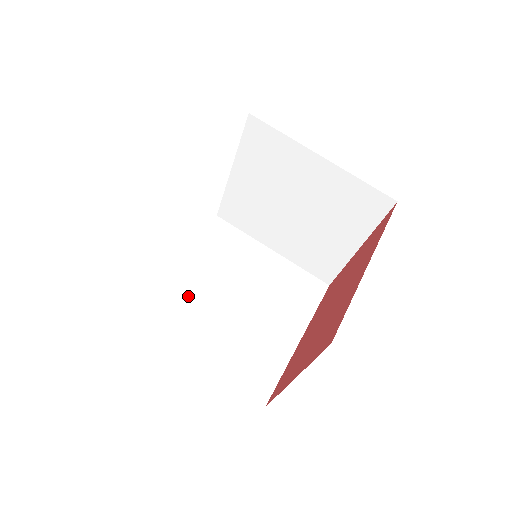
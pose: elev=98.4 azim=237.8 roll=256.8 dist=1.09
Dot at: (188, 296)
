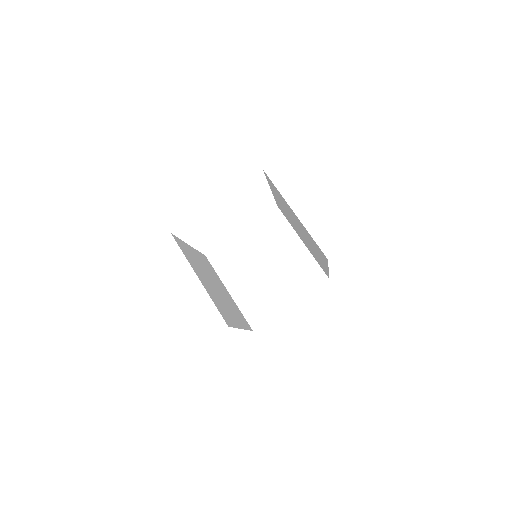
Dot at: (195, 259)
